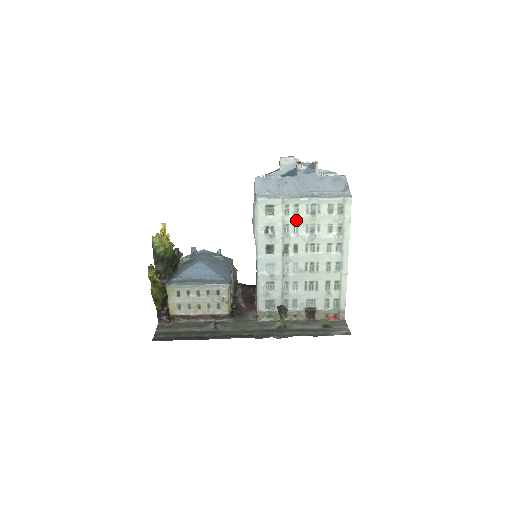
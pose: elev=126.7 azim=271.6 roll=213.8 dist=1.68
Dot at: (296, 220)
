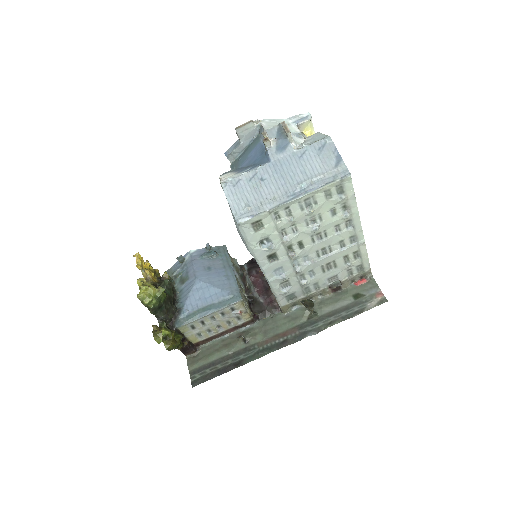
Dot at: (292, 222)
